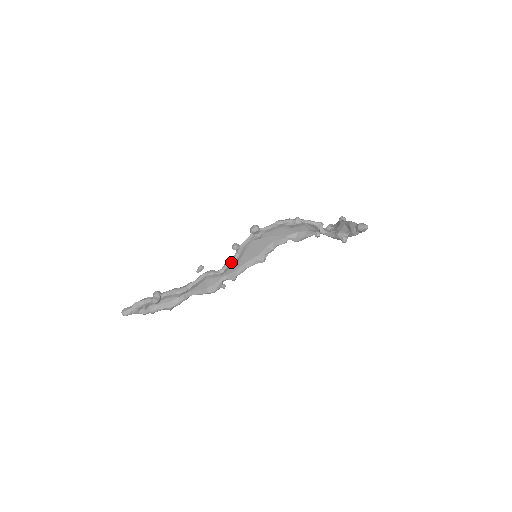
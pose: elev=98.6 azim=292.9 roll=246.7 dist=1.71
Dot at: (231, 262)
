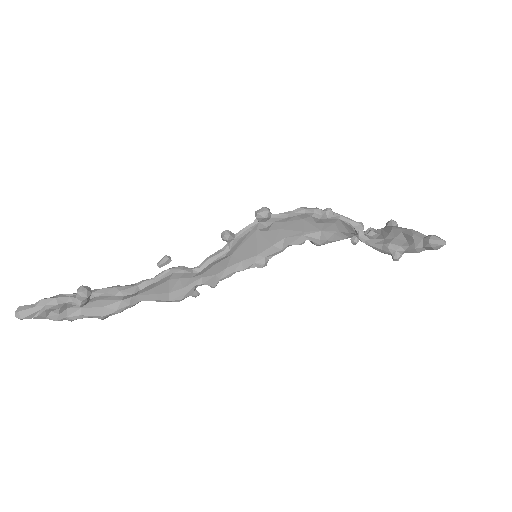
Dot at: (215, 258)
